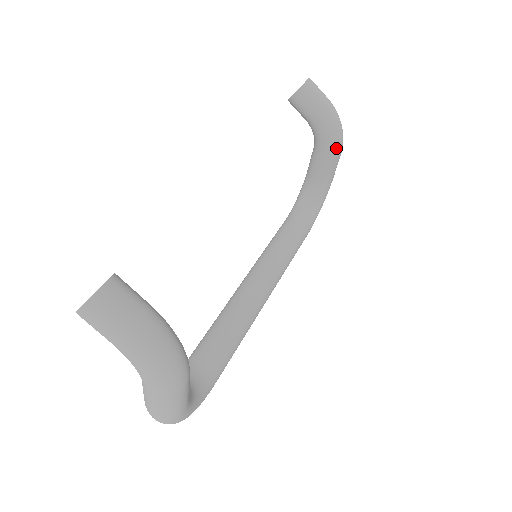
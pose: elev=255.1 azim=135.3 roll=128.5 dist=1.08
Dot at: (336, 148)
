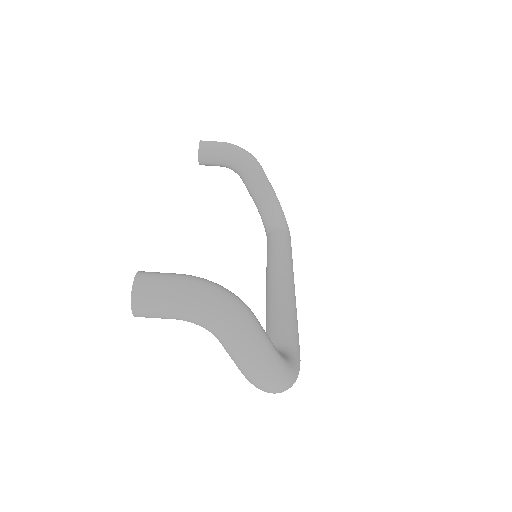
Dot at: (255, 165)
